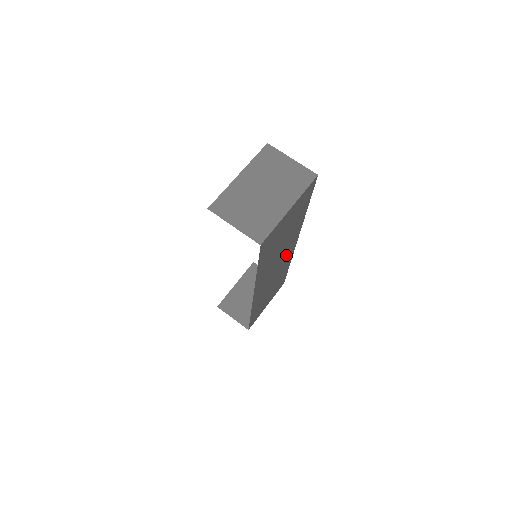
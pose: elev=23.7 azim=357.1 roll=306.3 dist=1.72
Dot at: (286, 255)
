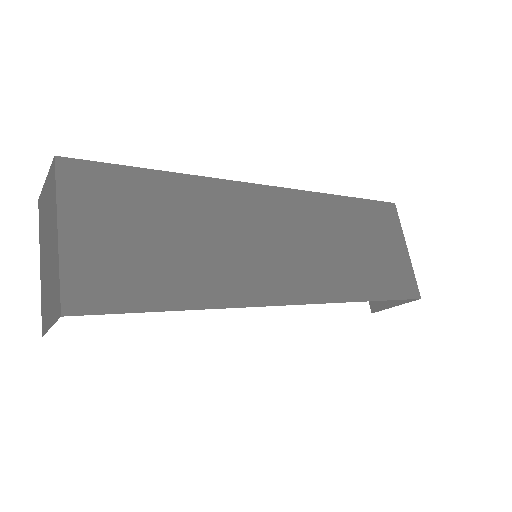
Dot at: (270, 214)
